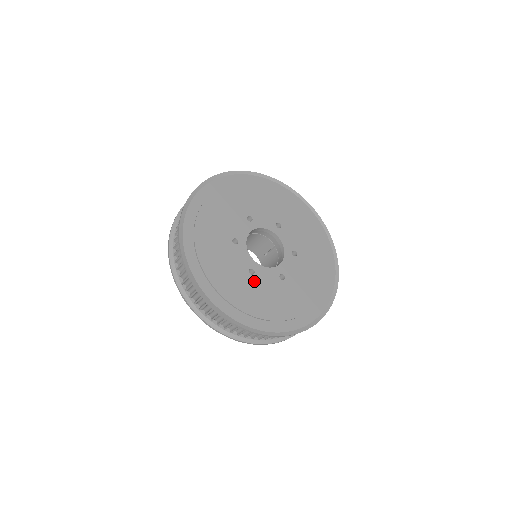
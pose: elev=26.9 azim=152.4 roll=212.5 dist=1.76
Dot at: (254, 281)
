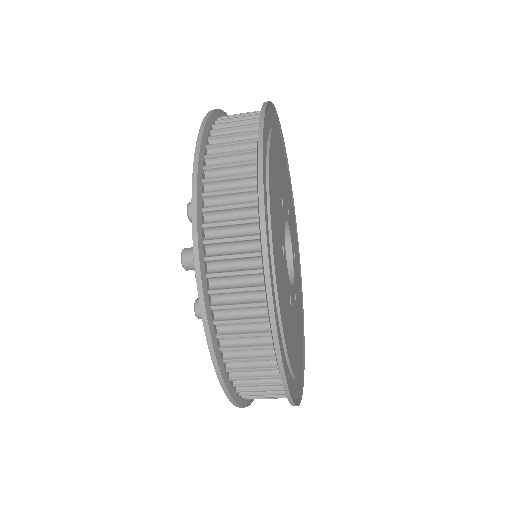
Dot at: (283, 262)
